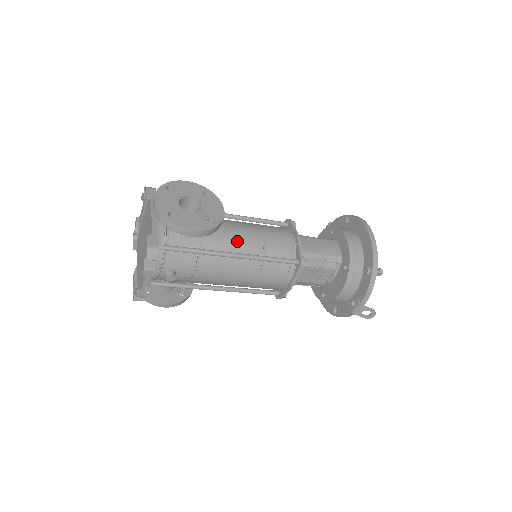
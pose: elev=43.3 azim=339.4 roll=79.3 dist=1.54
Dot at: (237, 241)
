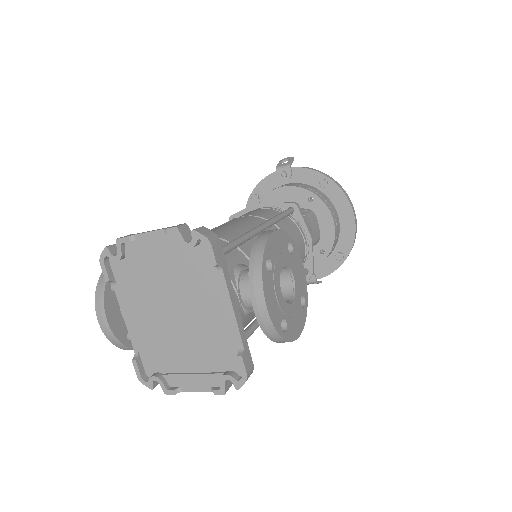
Dot at: occluded
